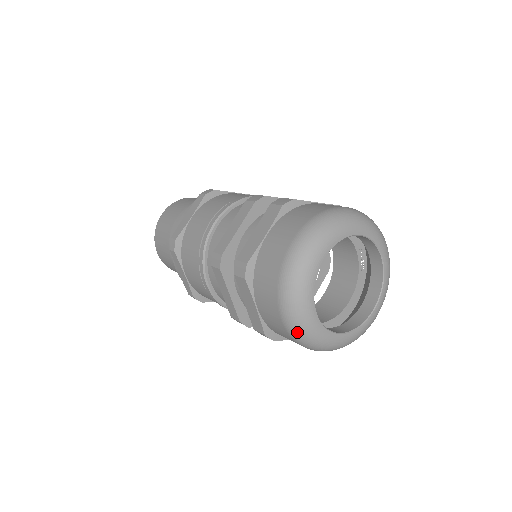
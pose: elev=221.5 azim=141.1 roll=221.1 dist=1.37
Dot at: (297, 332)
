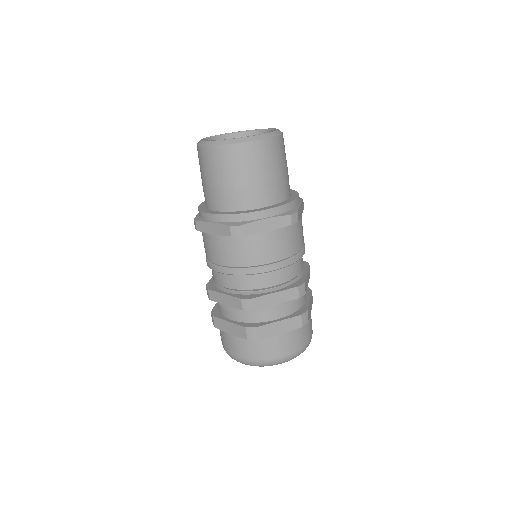
Dot at: (232, 358)
